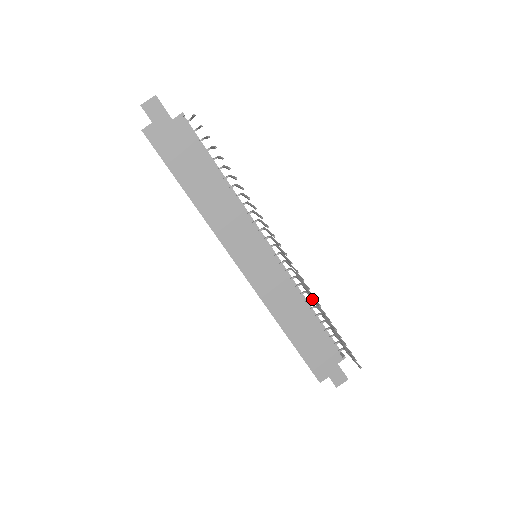
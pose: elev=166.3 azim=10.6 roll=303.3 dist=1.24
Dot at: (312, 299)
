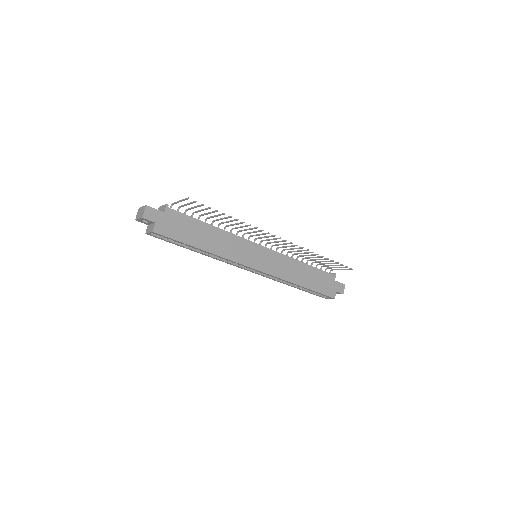
Dot at: (300, 256)
